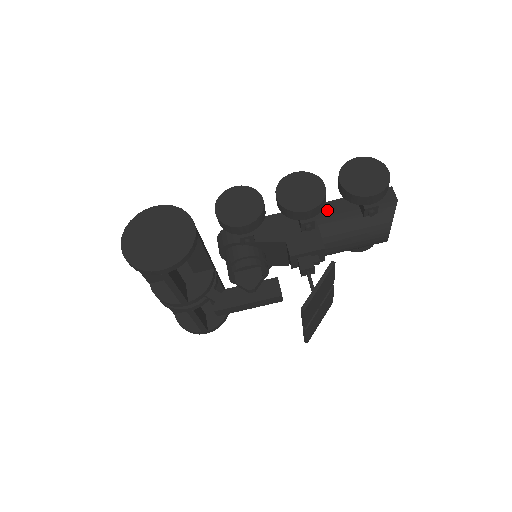
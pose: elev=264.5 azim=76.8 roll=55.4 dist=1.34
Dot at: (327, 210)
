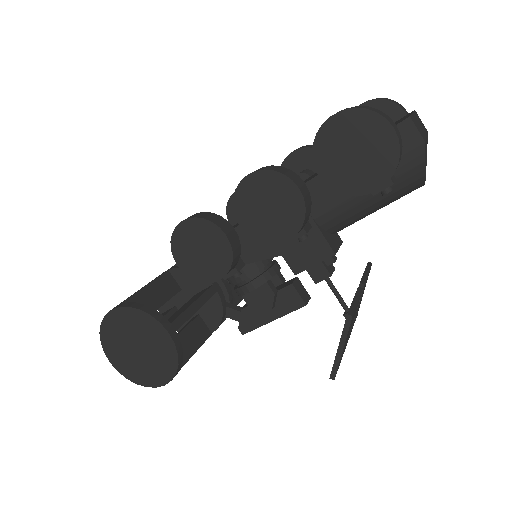
Dot at: (318, 193)
